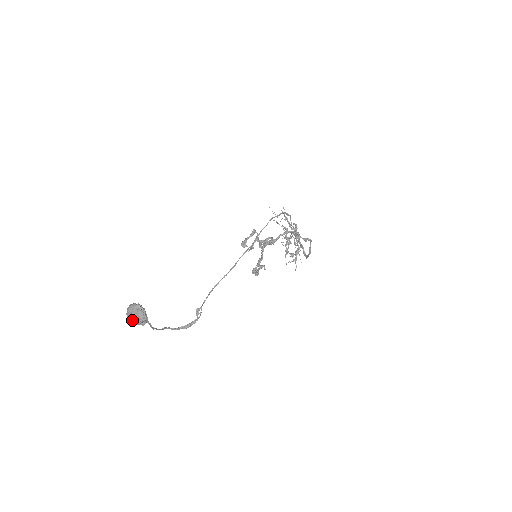
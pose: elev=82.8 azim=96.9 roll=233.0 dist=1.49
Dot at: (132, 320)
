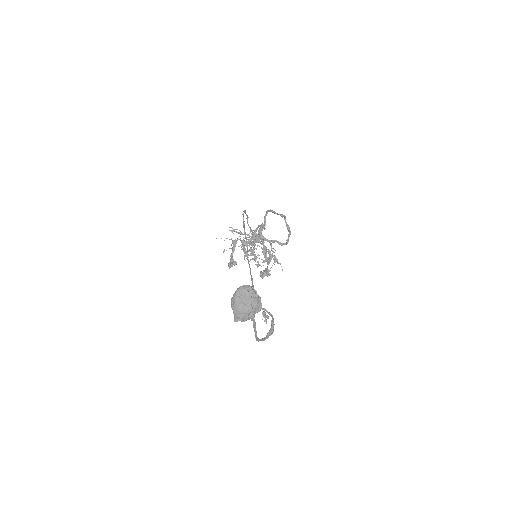
Dot at: (248, 309)
